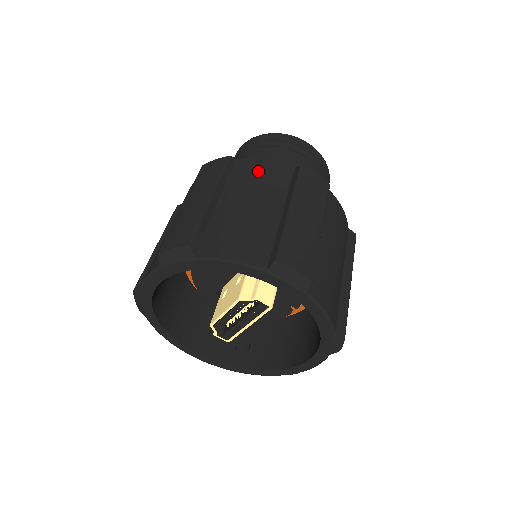
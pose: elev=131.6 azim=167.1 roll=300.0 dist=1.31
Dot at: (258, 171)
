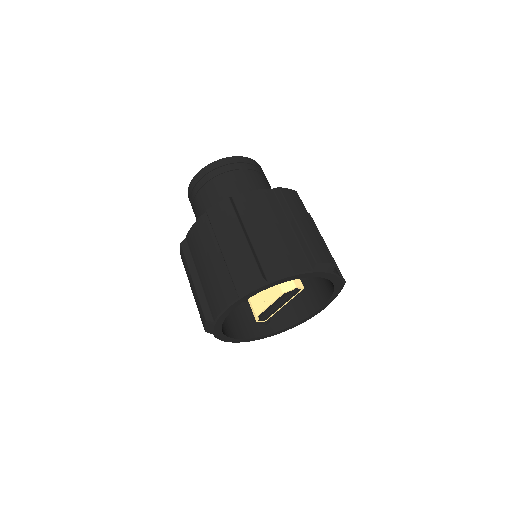
Dot at: (256, 202)
